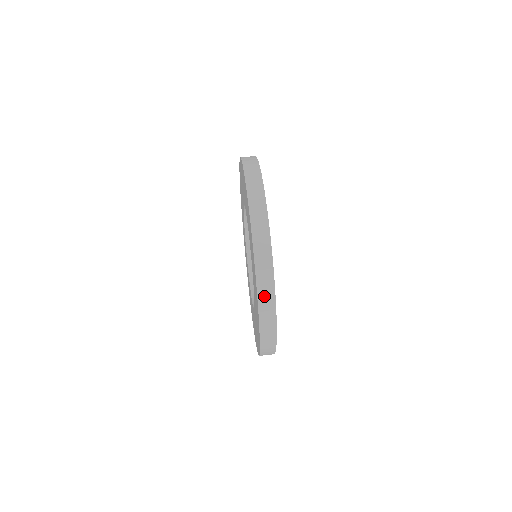
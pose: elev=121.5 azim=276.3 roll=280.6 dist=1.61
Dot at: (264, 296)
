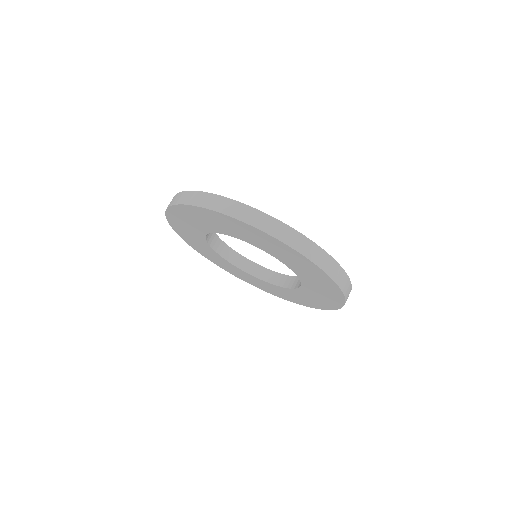
Dot at: (292, 240)
